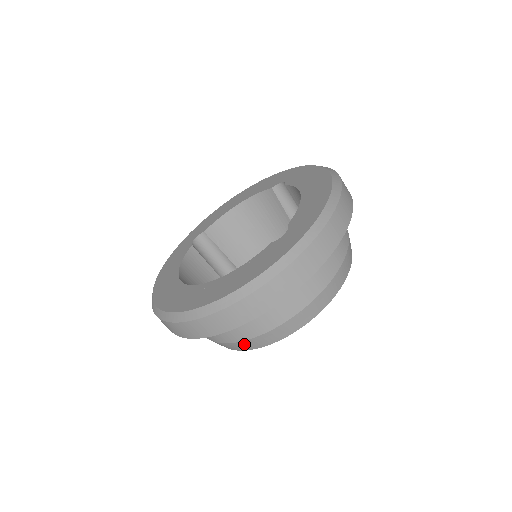
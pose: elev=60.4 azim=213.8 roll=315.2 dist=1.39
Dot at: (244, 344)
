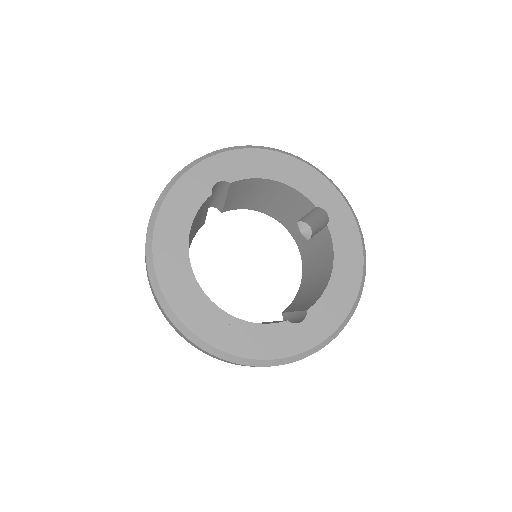
Dot at: occluded
